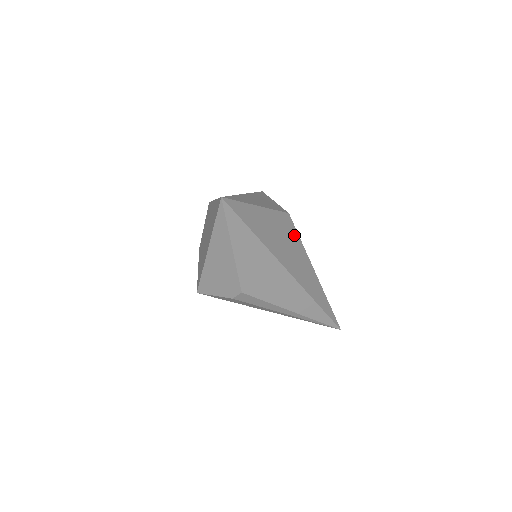
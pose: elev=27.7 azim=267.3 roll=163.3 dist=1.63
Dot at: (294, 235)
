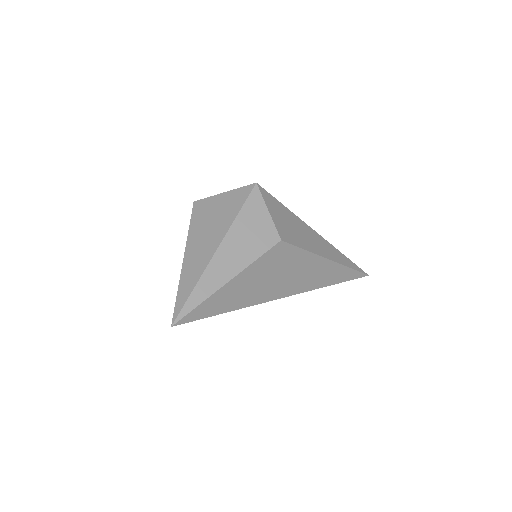
Dot at: (292, 255)
